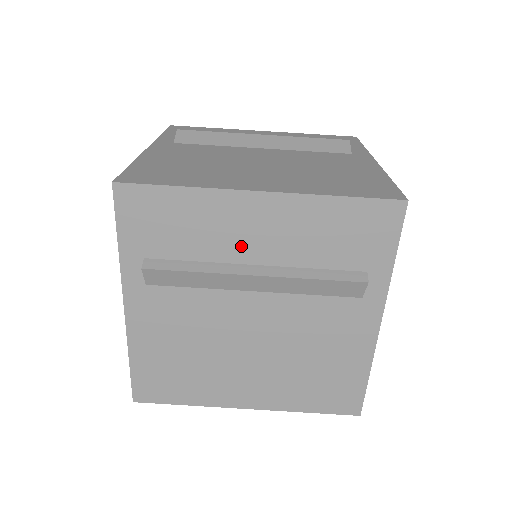
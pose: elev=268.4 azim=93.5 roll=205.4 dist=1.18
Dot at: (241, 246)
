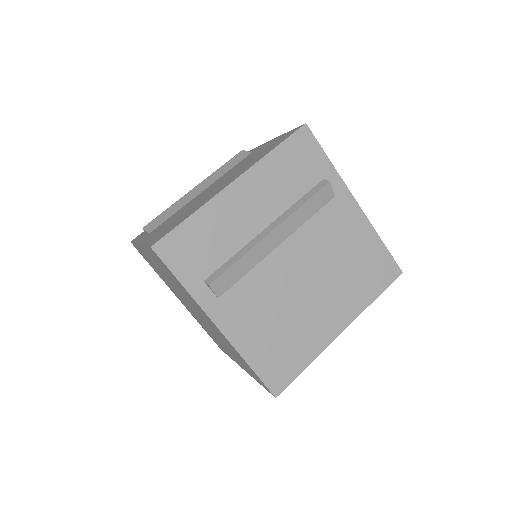
Dot at: (249, 223)
